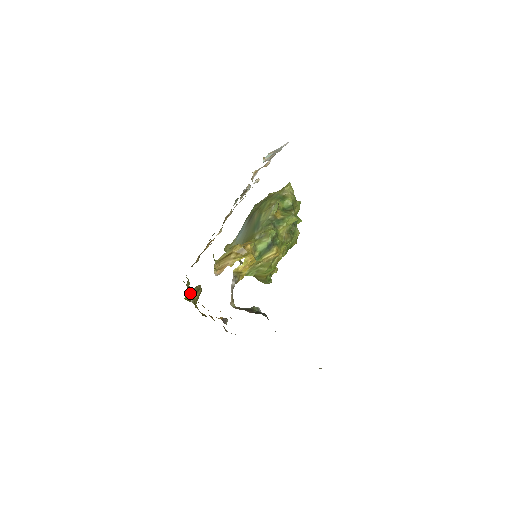
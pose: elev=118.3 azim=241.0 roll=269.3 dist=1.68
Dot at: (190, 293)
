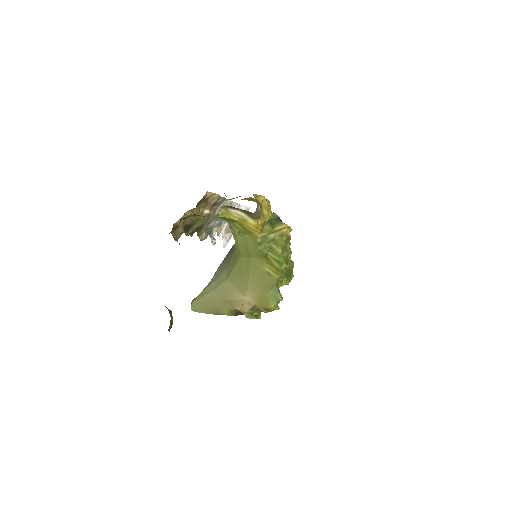
Dot at: occluded
